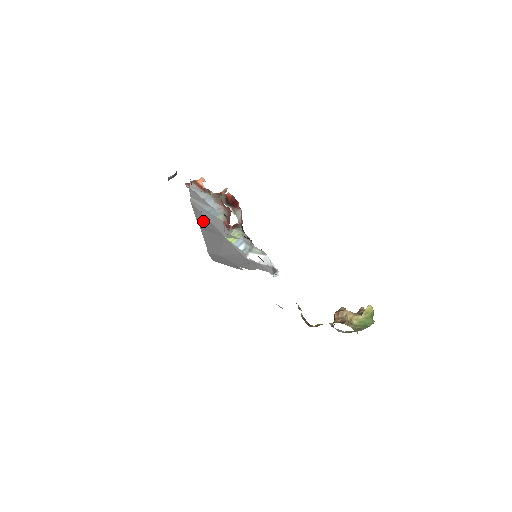
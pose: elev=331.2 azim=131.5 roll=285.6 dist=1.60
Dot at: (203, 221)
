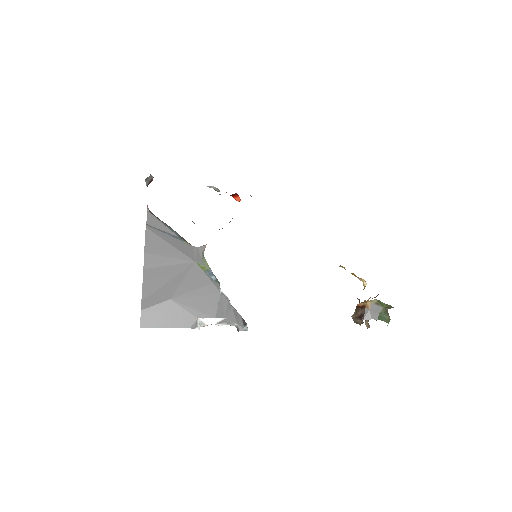
Dot at: (158, 250)
